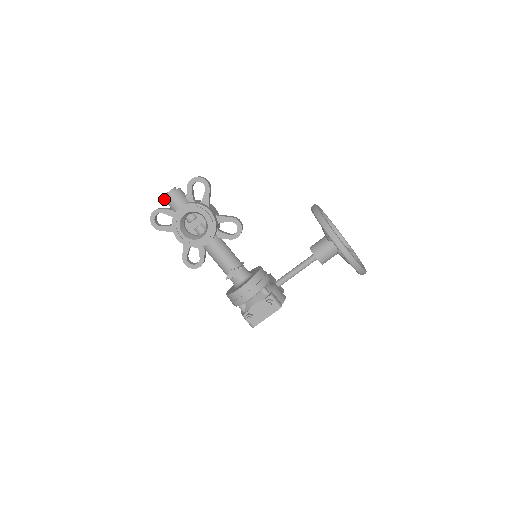
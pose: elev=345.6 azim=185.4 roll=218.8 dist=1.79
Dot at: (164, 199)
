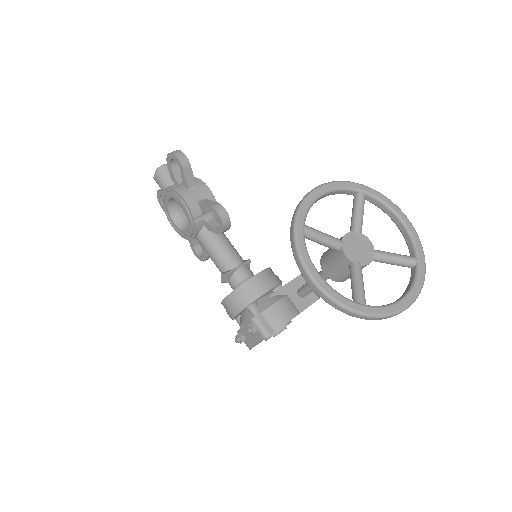
Dot at: occluded
